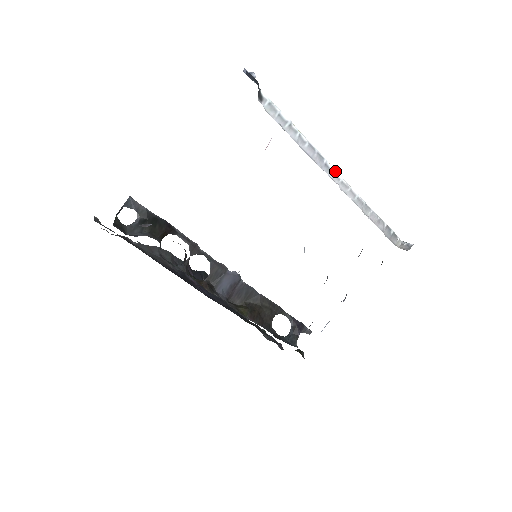
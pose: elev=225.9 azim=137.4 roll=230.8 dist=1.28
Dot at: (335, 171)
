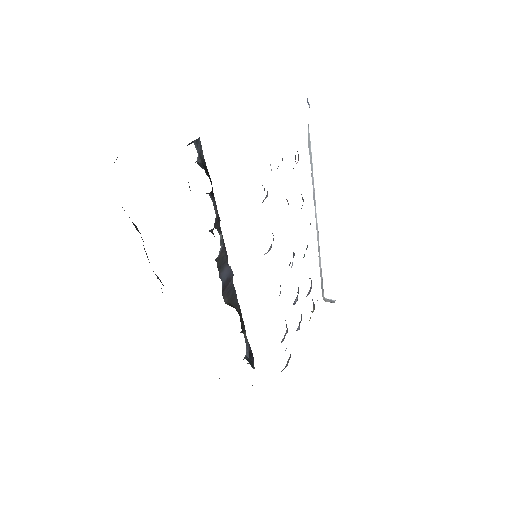
Dot at: occluded
